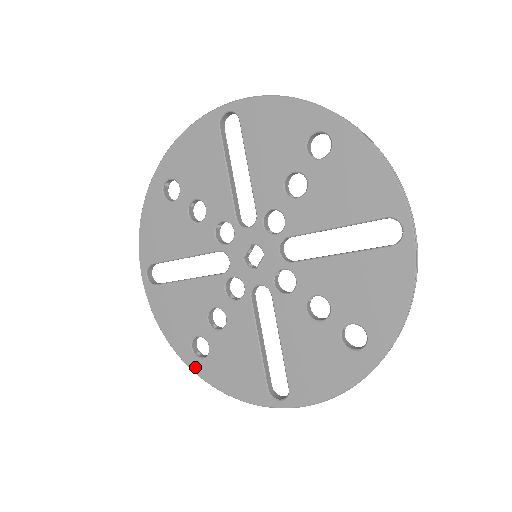
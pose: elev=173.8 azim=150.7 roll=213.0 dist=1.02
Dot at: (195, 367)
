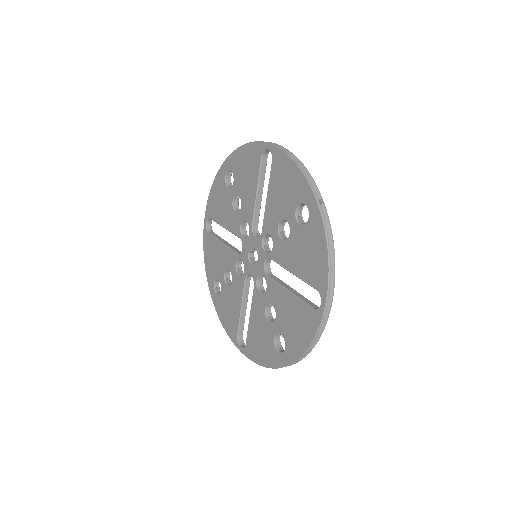
Dot at: (212, 296)
